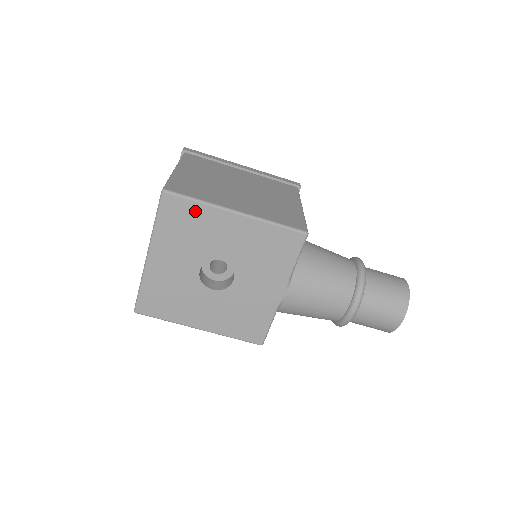
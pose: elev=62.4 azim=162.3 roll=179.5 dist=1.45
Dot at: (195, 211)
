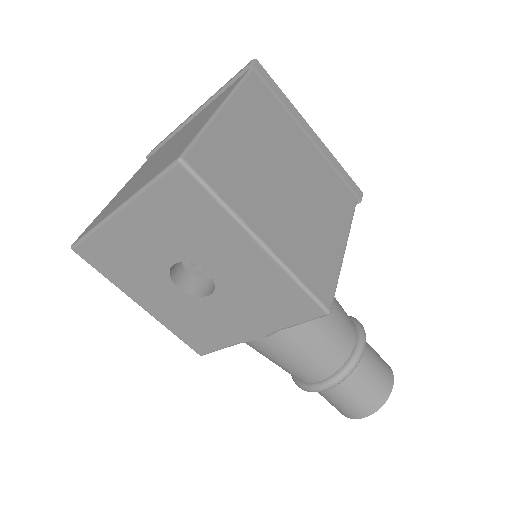
Dot at: (208, 209)
